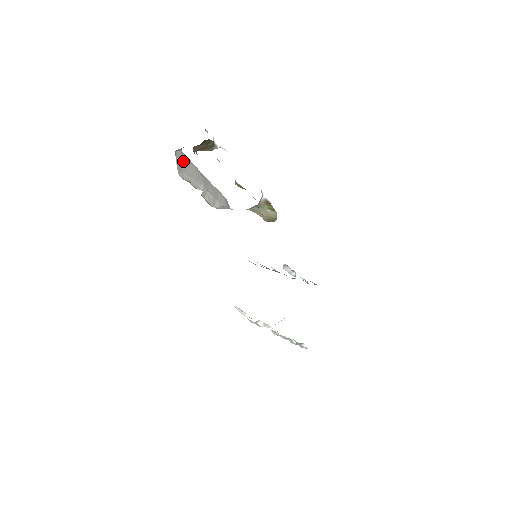
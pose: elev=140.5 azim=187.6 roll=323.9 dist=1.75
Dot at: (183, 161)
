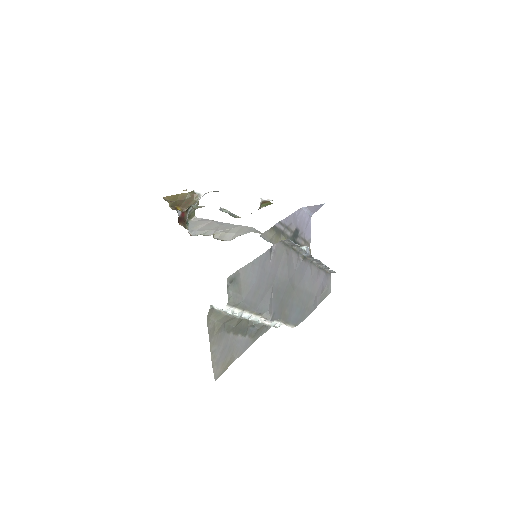
Dot at: (198, 224)
